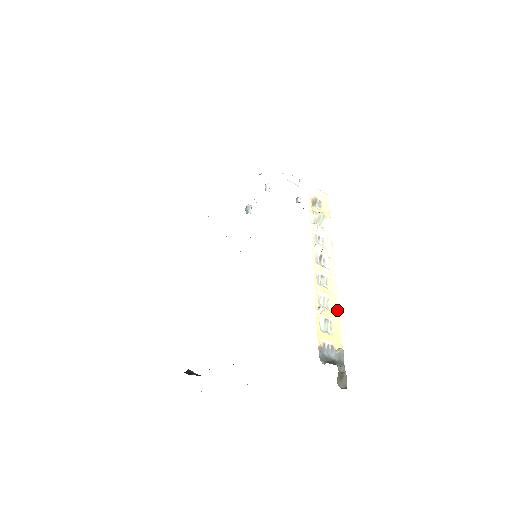
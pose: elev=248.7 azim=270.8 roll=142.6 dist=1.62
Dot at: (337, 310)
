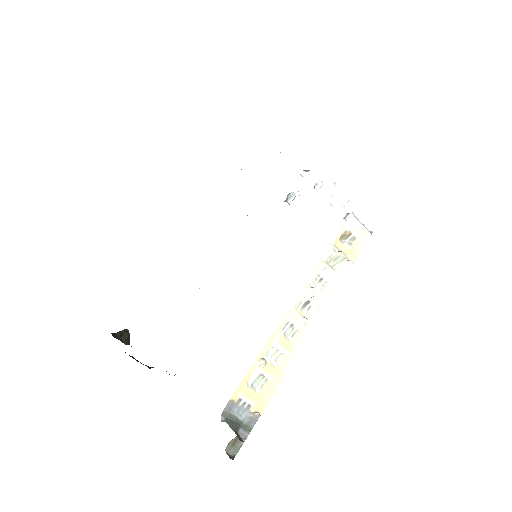
Dot at: (285, 370)
